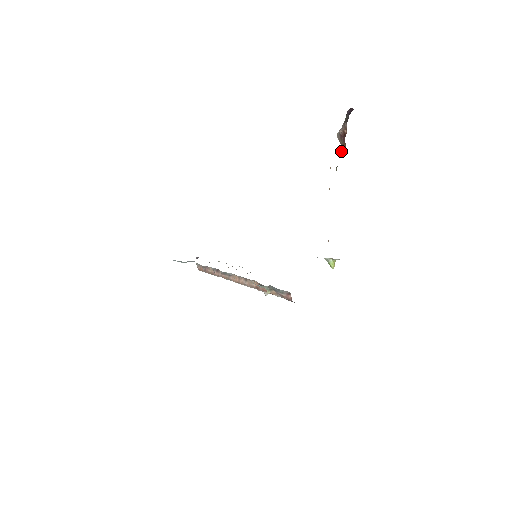
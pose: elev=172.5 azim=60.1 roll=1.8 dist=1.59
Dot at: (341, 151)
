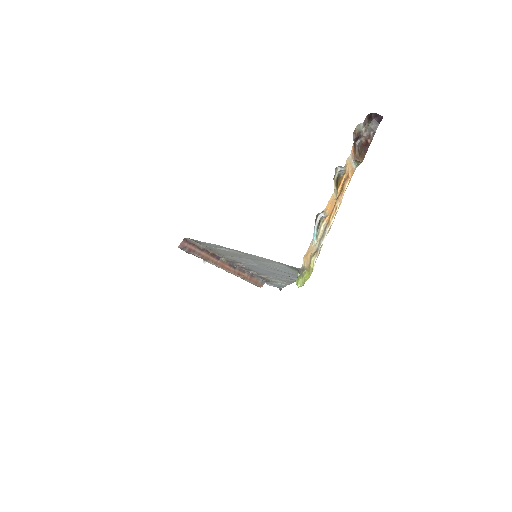
Dot at: (355, 160)
